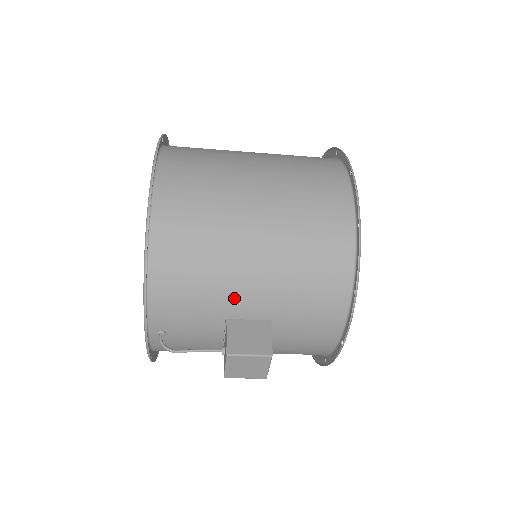
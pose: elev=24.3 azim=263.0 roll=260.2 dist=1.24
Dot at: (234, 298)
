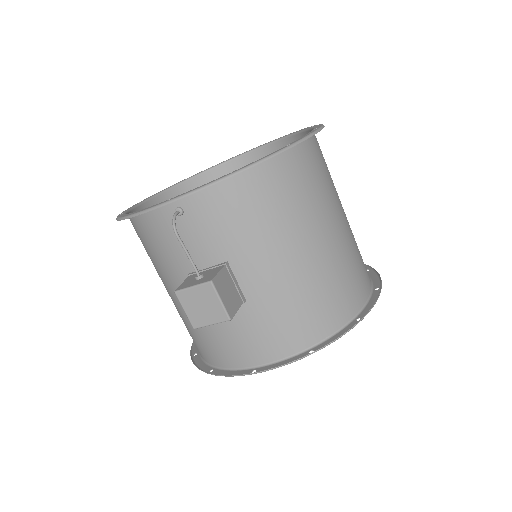
Dot at: (253, 258)
